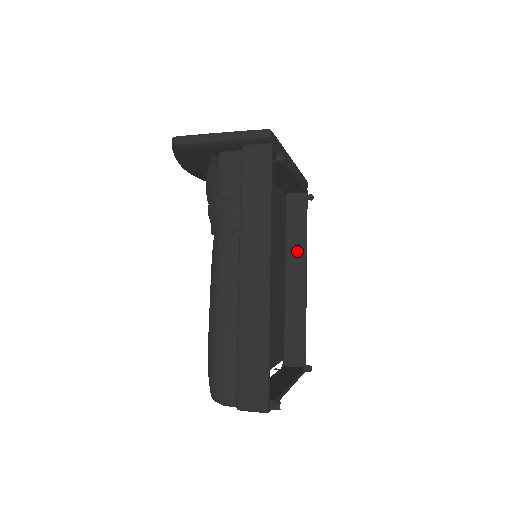
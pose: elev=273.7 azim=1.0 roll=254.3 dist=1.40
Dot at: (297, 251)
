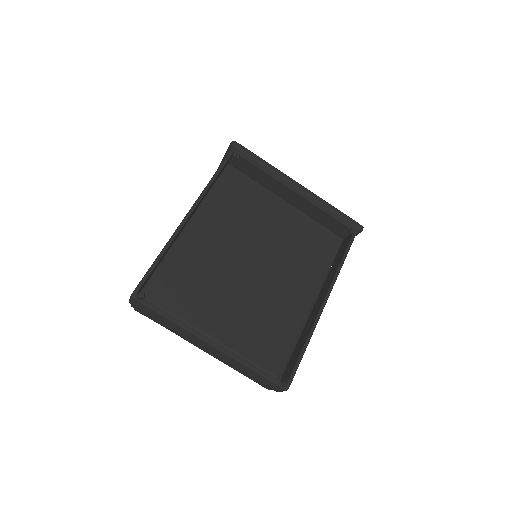
Dot at: (329, 280)
